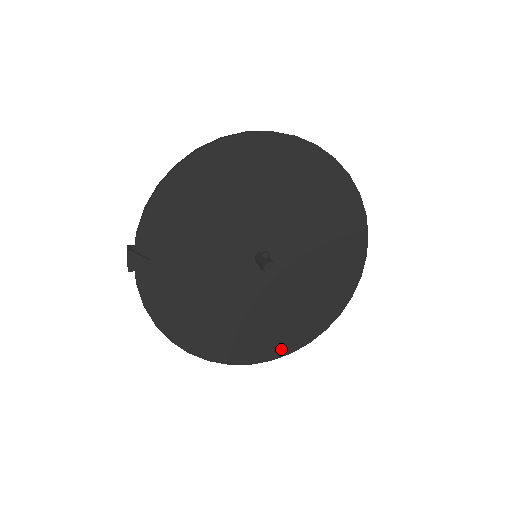
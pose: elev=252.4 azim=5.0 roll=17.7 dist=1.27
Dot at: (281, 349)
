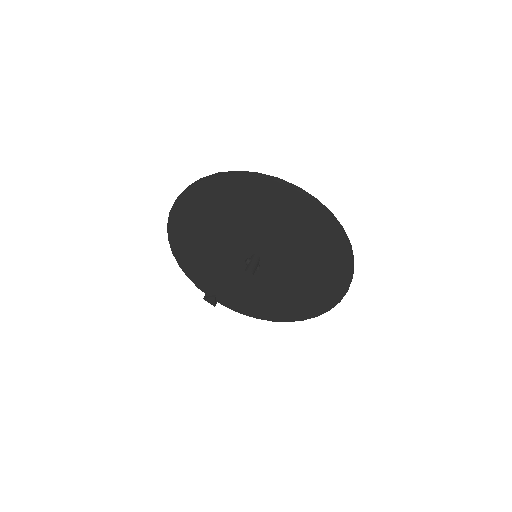
Dot at: (337, 293)
